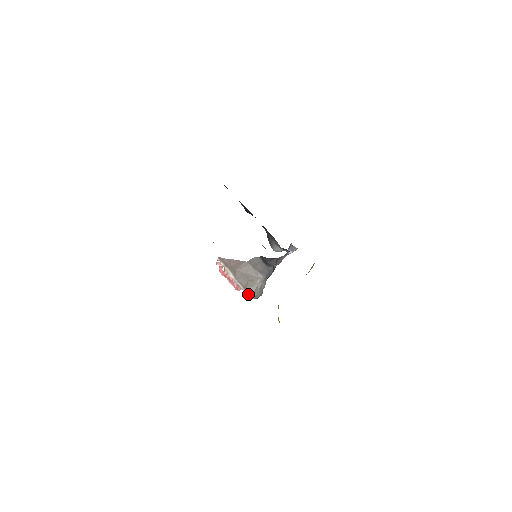
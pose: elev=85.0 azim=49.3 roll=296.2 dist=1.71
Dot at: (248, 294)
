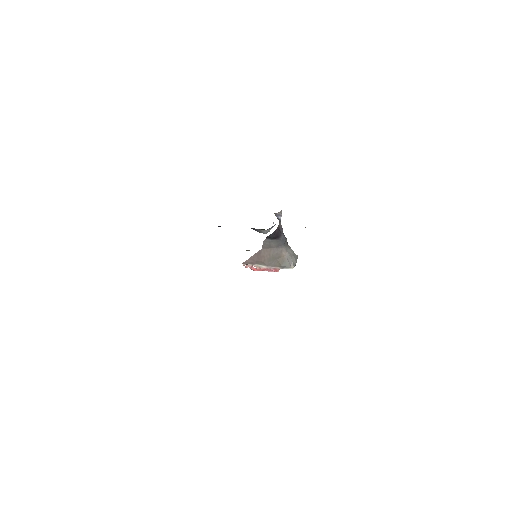
Dot at: (287, 268)
